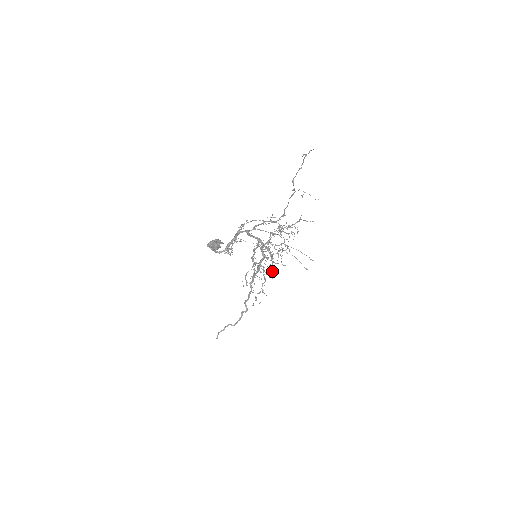
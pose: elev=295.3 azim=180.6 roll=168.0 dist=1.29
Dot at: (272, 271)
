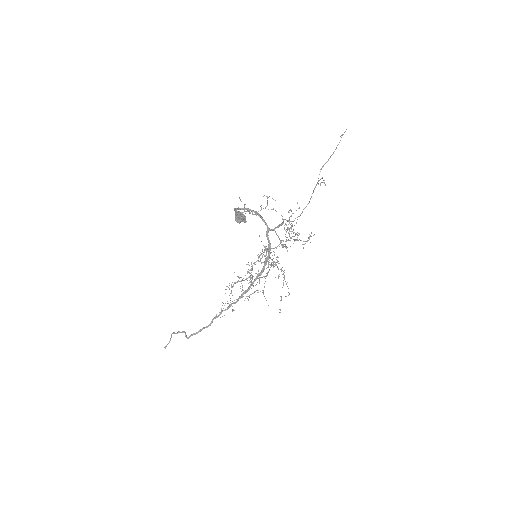
Dot at: (254, 279)
